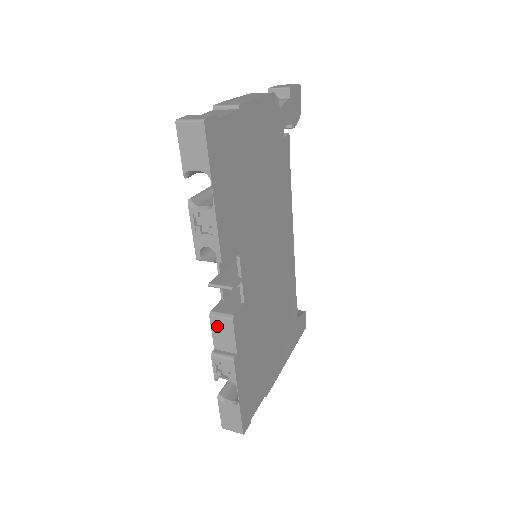
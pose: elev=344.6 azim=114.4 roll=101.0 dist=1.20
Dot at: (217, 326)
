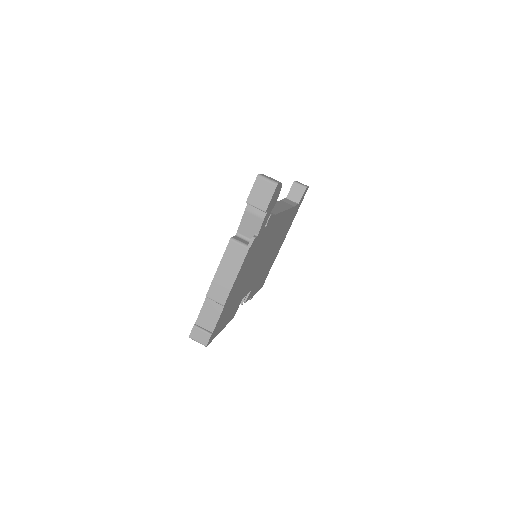
Dot at: occluded
